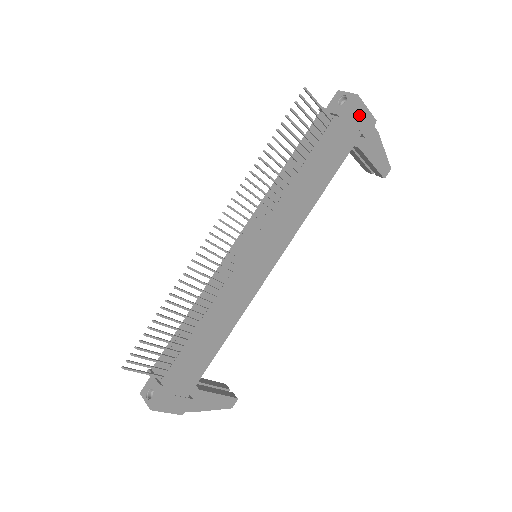
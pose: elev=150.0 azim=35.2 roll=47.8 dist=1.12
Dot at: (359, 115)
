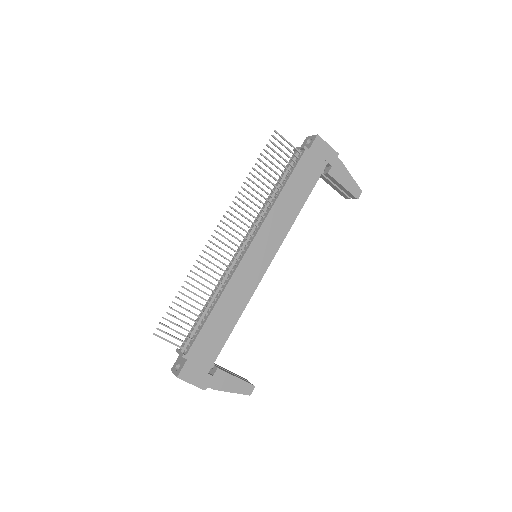
Dot at: (322, 149)
